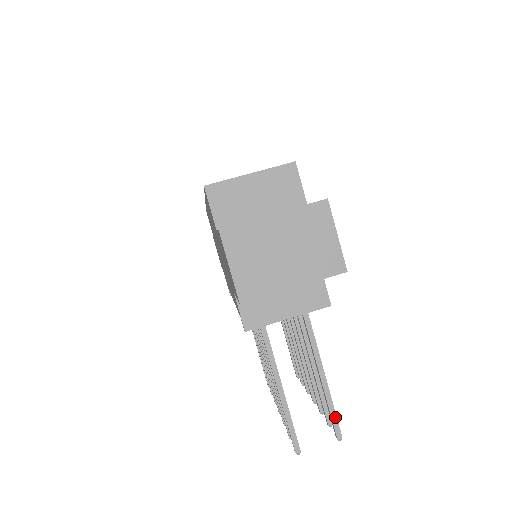
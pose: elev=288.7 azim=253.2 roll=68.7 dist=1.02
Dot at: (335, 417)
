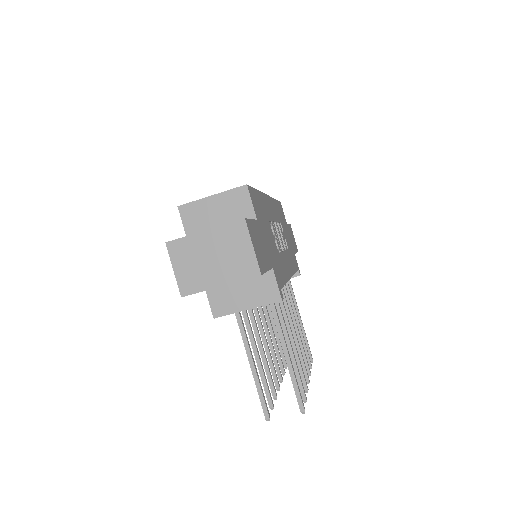
Dot at: (298, 393)
